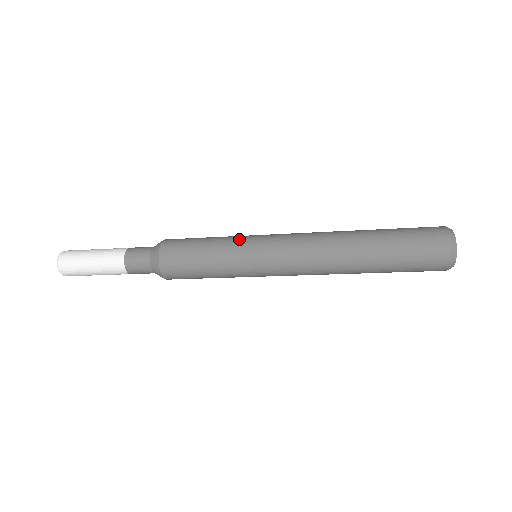
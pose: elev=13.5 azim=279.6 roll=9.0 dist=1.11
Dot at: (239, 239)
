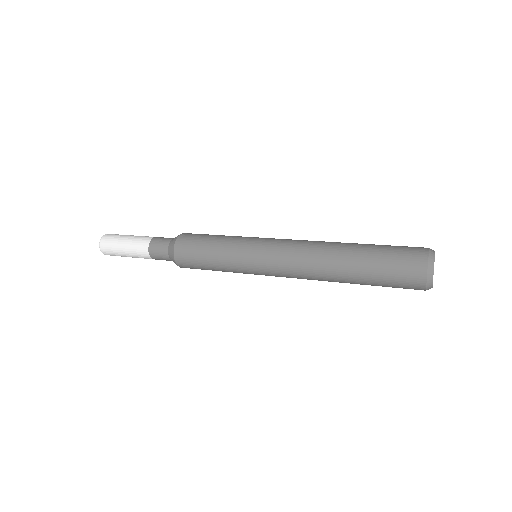
Dot at: (238, 248)
